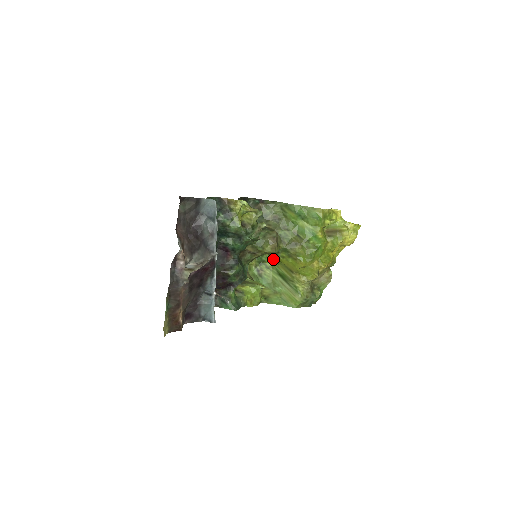
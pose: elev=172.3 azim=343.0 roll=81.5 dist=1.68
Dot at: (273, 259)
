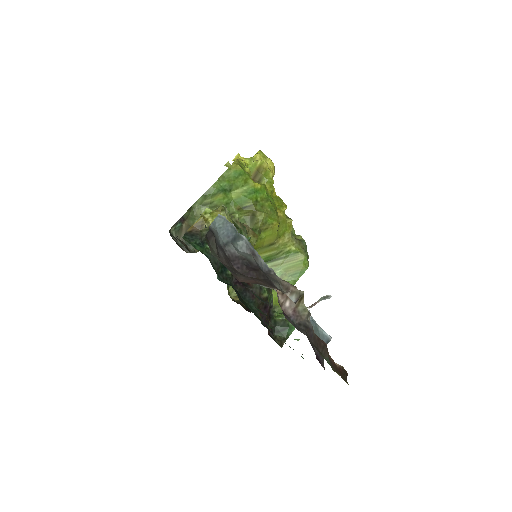
Dot at: occluded
